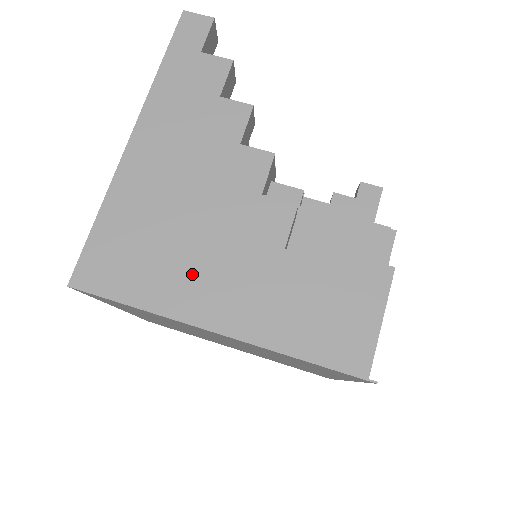
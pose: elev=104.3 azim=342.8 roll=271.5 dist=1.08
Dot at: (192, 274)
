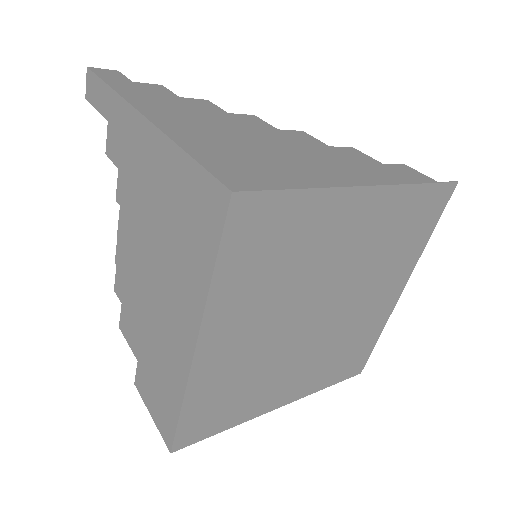
Dot at: (306, 165)
